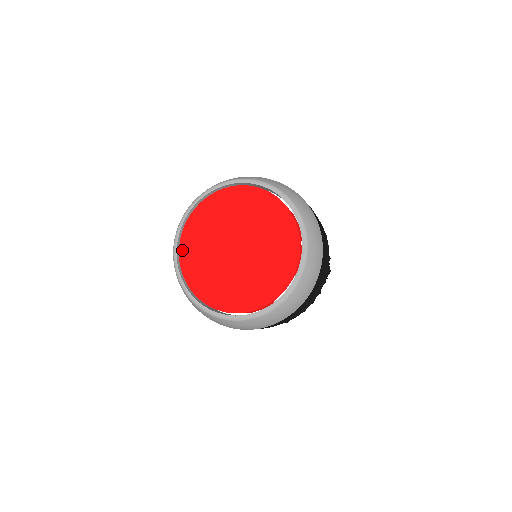
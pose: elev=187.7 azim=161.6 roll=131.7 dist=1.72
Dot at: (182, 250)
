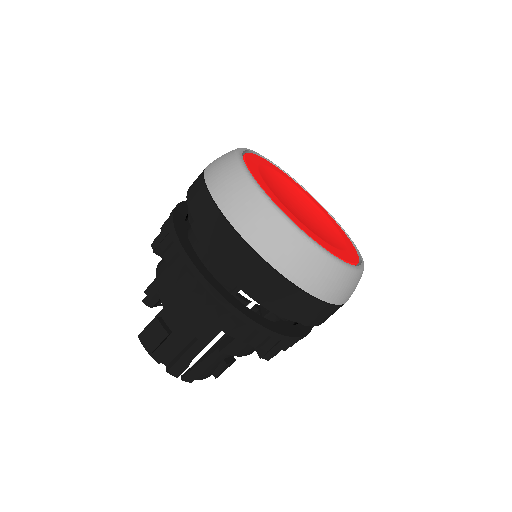
Dot at: (260, 158)
